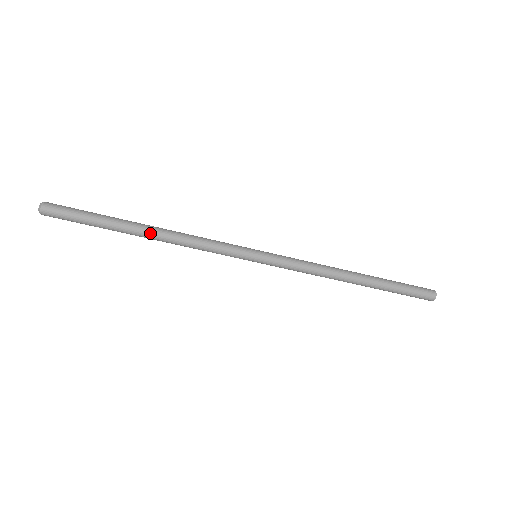
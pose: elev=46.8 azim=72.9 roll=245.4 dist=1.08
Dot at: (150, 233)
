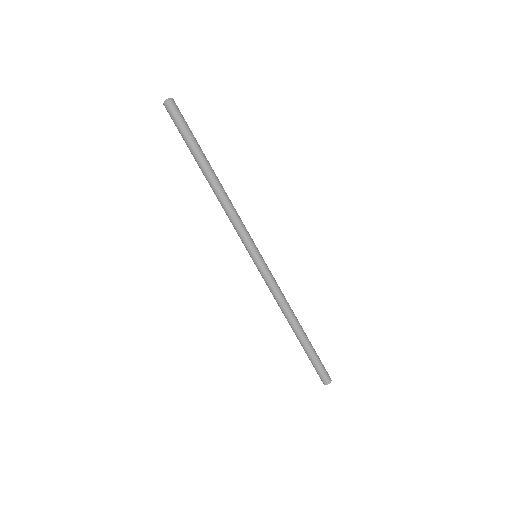
Dot at: (214, 180)
